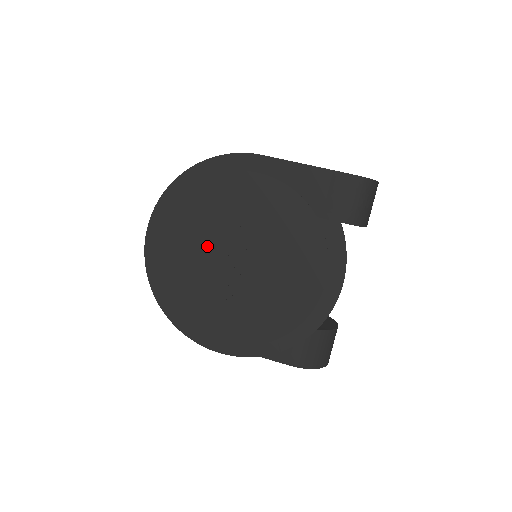
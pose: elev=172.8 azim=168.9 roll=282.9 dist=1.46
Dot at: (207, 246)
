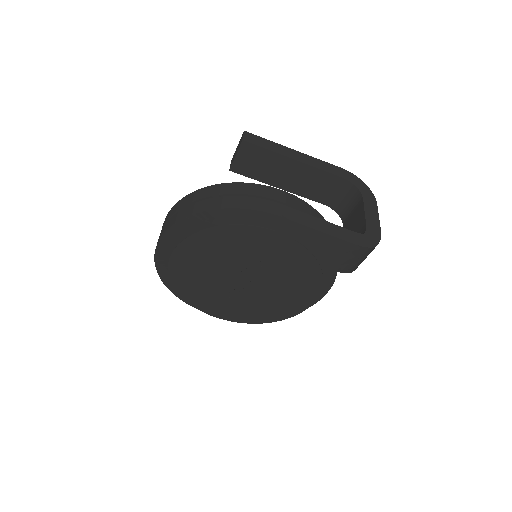
Dot at: (217, 269)
